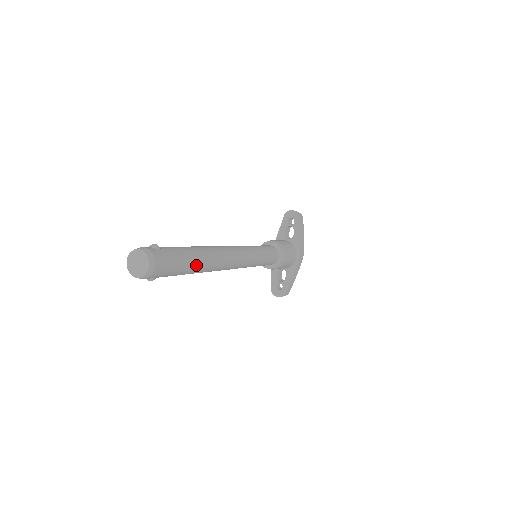
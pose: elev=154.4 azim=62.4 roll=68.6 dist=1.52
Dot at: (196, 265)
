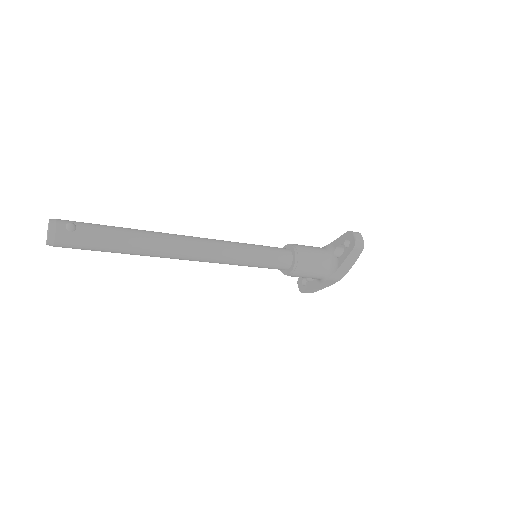
Dot at: (121, 252)
